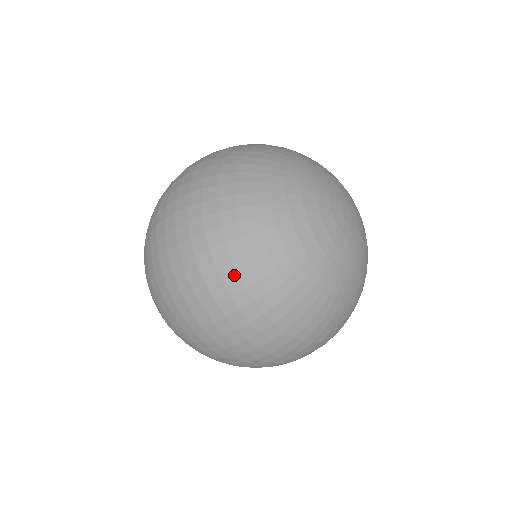
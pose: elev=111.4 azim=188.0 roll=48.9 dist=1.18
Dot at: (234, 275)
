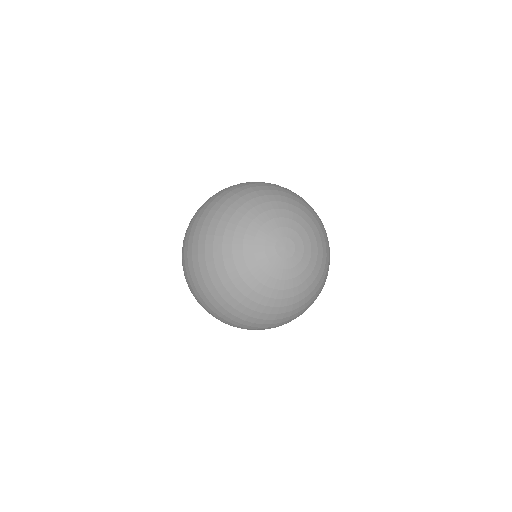
Dot at: (271, 325)
